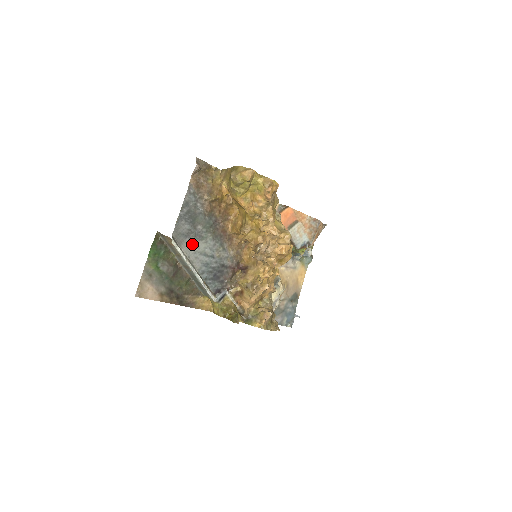
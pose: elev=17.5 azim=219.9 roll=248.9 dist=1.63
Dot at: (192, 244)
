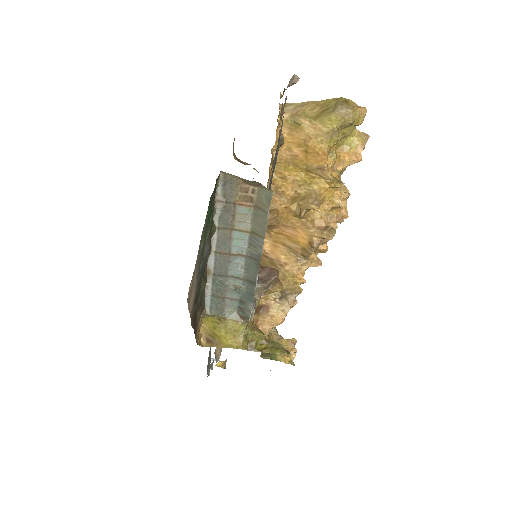
Dot at: occluded
